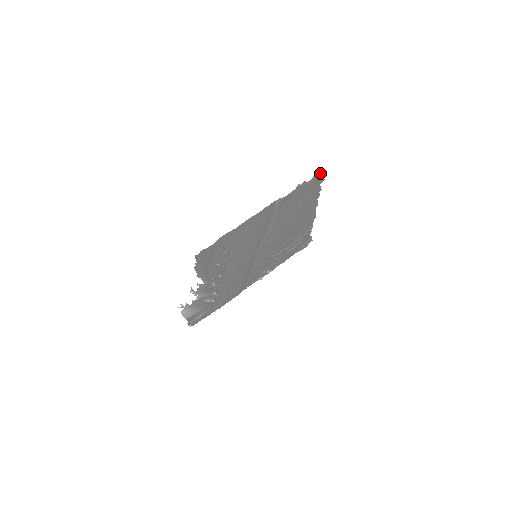
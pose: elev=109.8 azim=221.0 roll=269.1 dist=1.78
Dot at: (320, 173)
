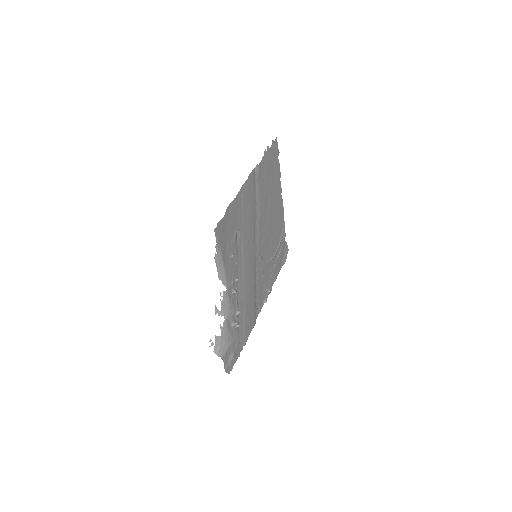
Dot at: (275, 140)
